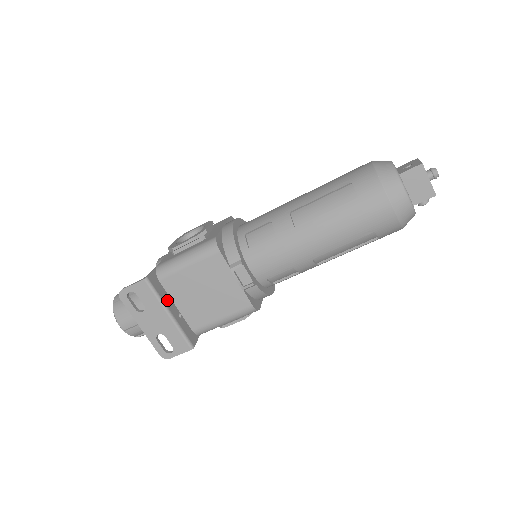
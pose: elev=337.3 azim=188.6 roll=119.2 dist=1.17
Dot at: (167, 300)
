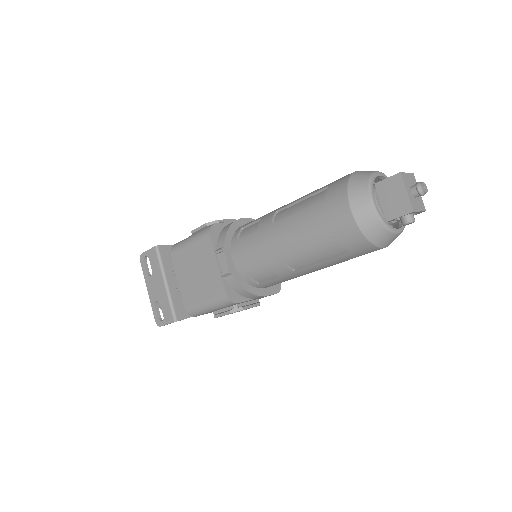
Dot at: (170, 272)
